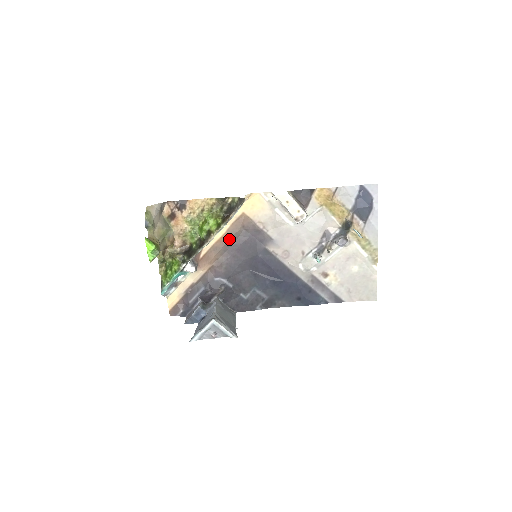
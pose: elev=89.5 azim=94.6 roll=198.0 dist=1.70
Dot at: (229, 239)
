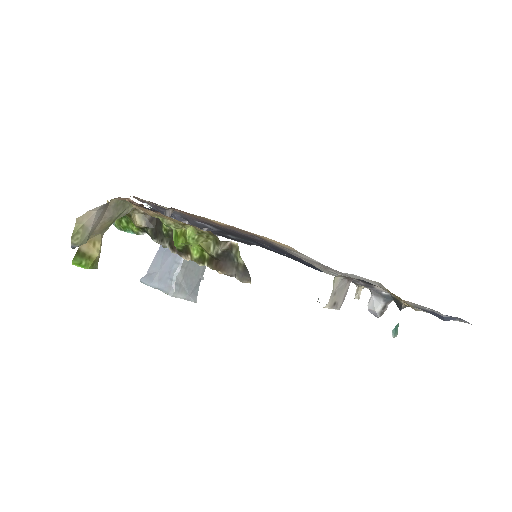
Dot at: (226, 227)
